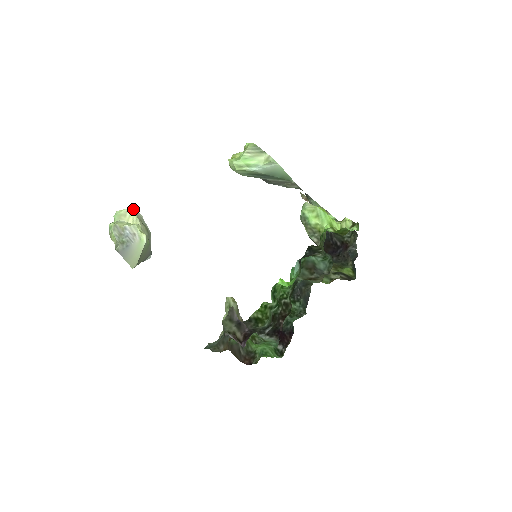
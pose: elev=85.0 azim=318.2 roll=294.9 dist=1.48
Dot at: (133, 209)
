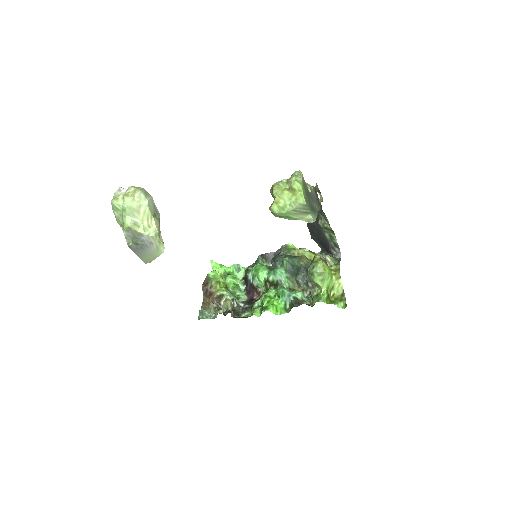
Dot at: (146, 201)
